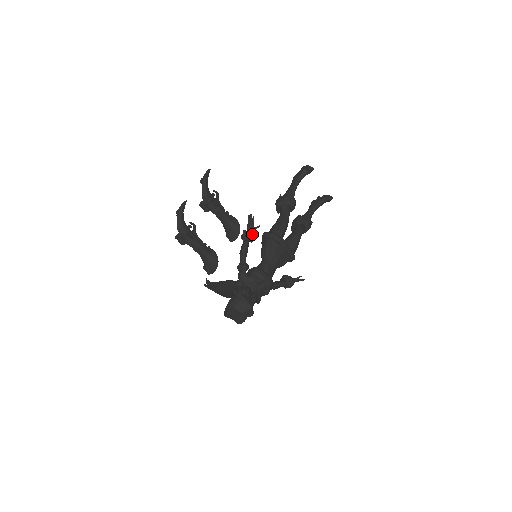
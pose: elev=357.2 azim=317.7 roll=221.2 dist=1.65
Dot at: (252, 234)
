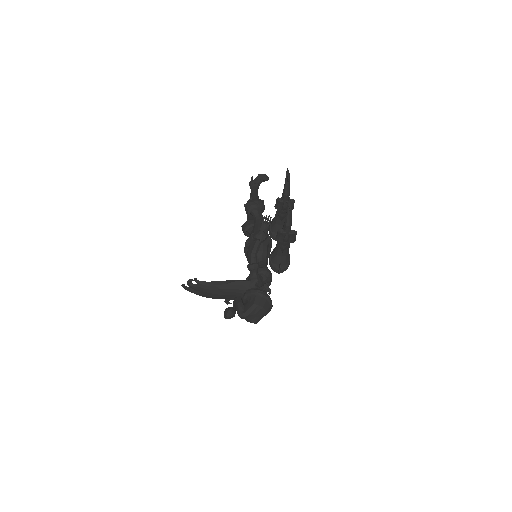
Dot at: occluded
